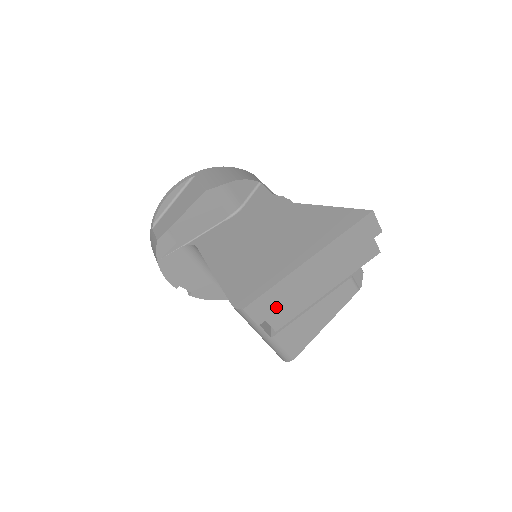
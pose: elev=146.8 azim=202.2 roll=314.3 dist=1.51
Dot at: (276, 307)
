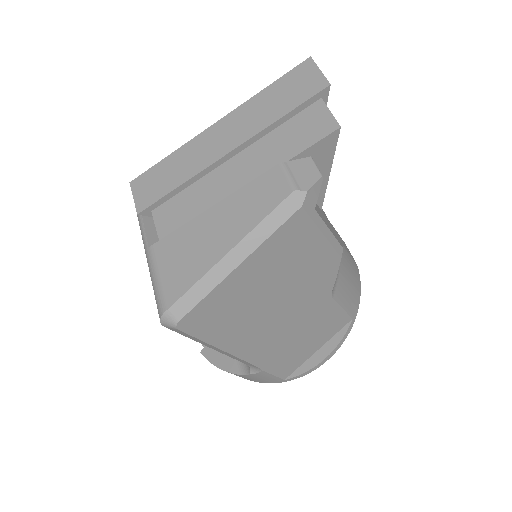
Dot at: (165, 189)
